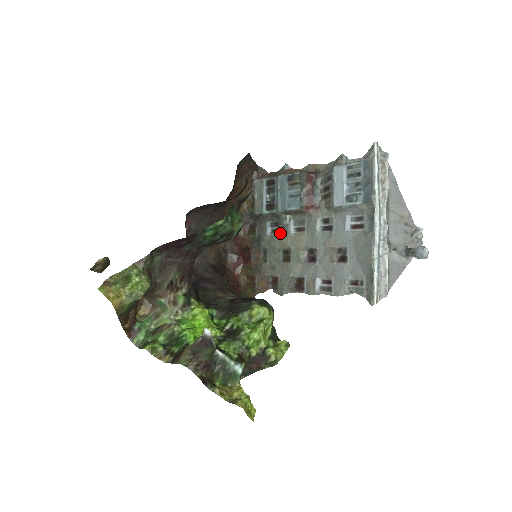
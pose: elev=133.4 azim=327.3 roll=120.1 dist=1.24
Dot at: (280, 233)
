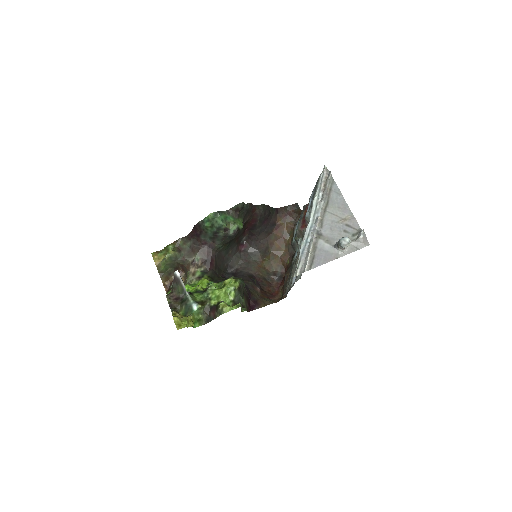
Dot at: occluded
